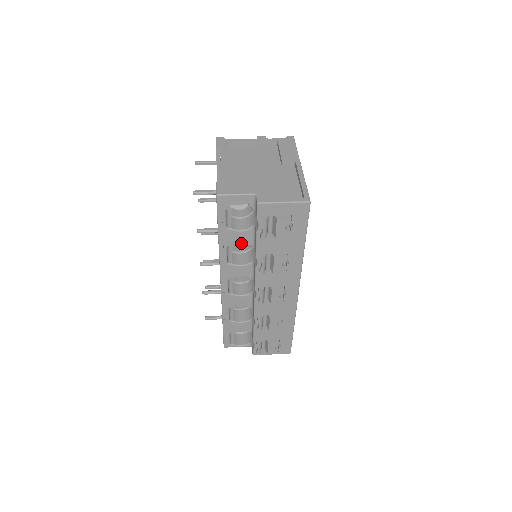
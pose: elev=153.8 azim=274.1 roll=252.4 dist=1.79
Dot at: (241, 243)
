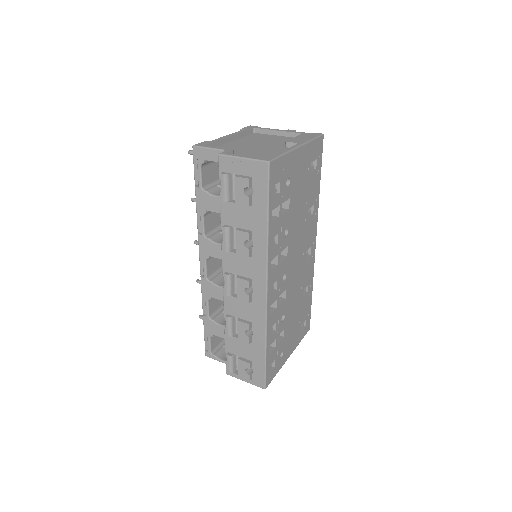
Dot at: occluded
